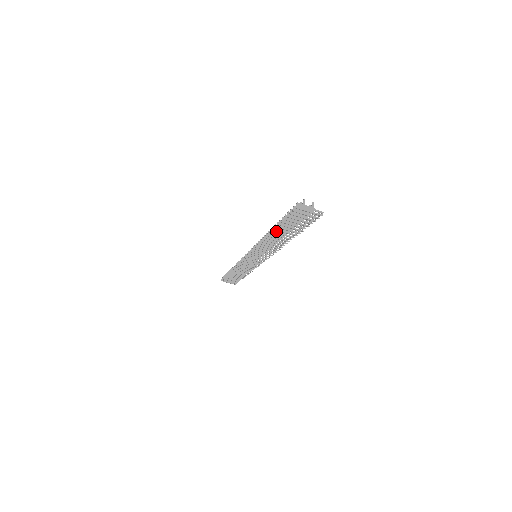
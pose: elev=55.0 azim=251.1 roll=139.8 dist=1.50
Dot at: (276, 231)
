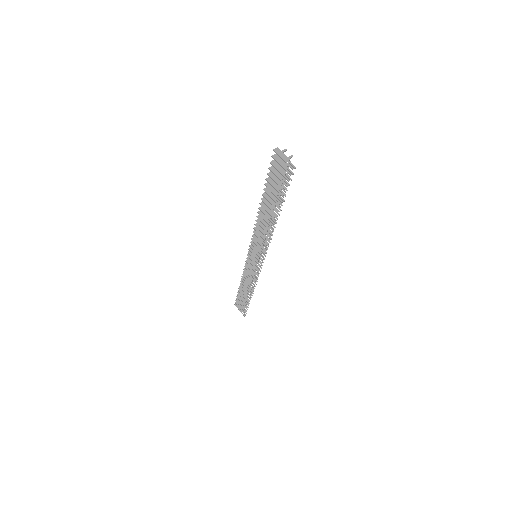
Dot at: (265, 201)
